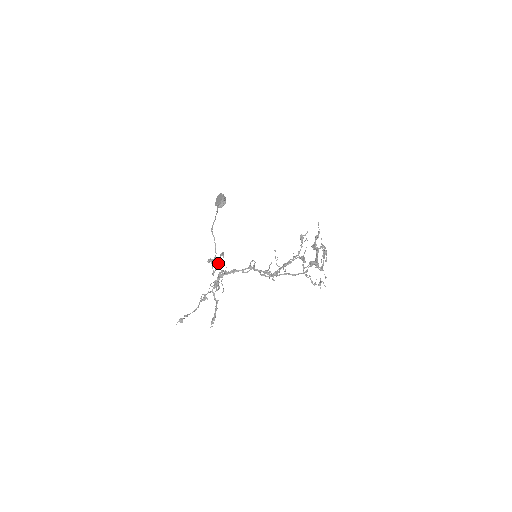
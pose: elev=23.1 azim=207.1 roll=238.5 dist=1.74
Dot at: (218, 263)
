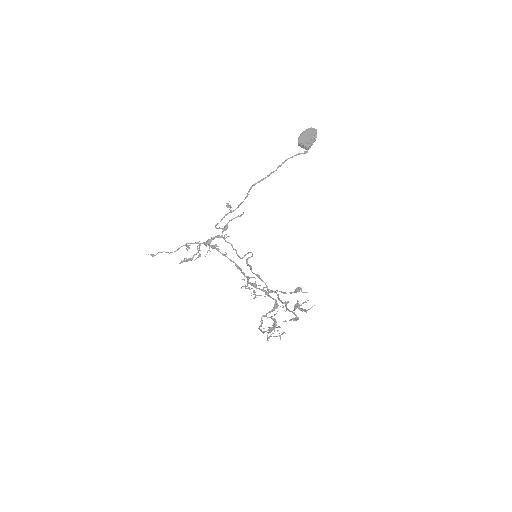
Dot at: (228, 222)
